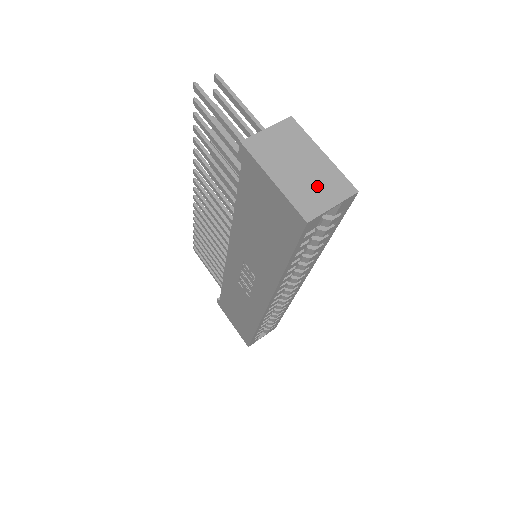
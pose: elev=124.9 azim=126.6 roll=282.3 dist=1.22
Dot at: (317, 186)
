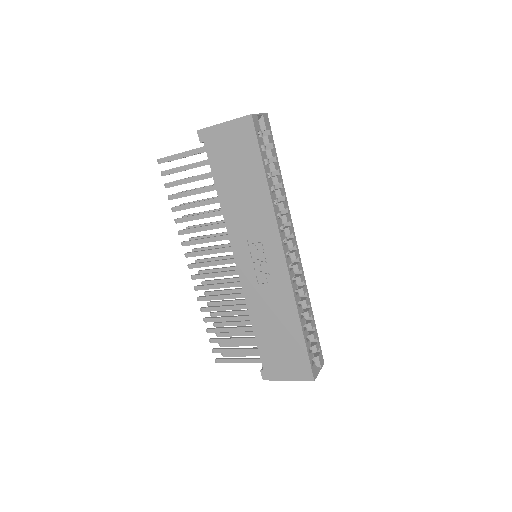
Dot at: occluded
